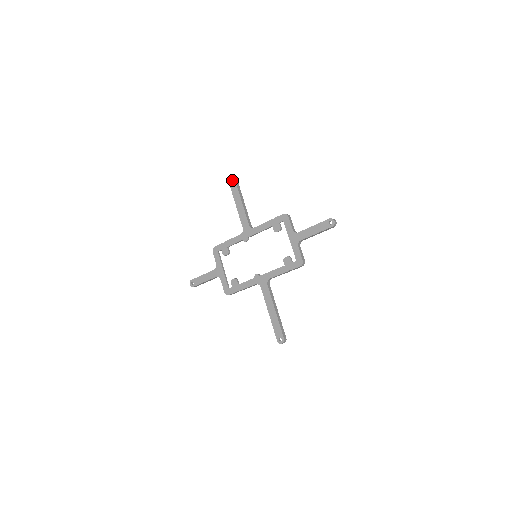
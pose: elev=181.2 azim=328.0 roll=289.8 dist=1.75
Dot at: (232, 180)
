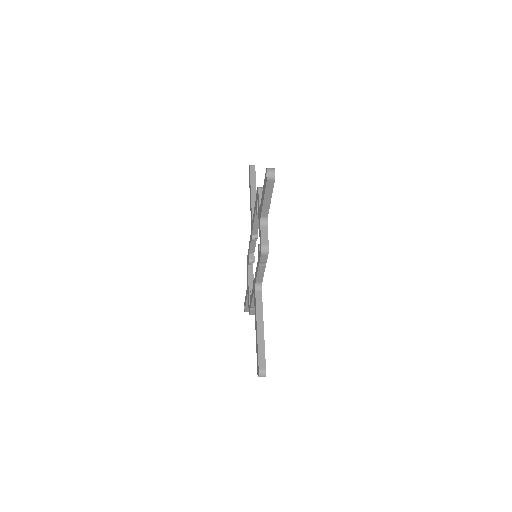
Dot at: (249, 171)
